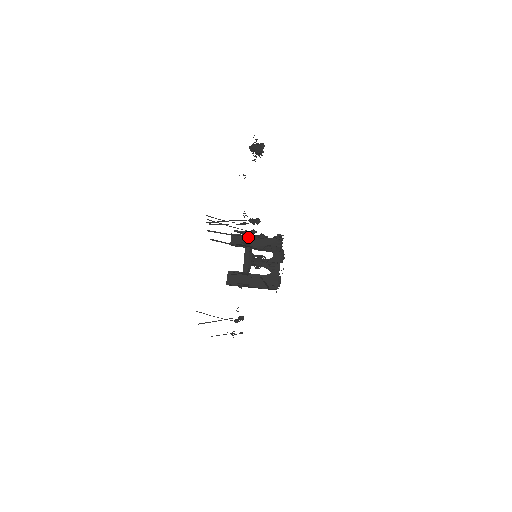
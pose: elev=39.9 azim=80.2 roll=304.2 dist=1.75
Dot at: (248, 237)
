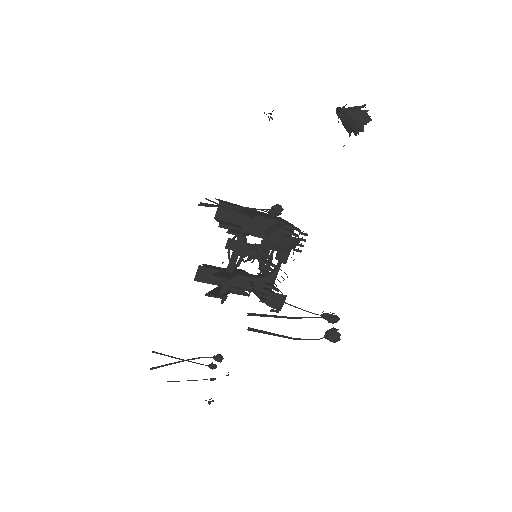
Dot at: (249, 221)
